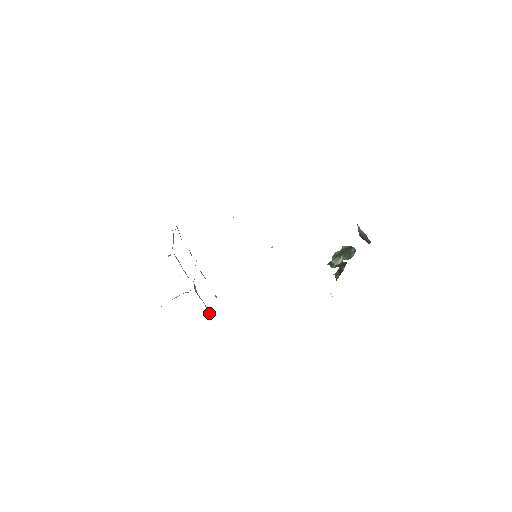
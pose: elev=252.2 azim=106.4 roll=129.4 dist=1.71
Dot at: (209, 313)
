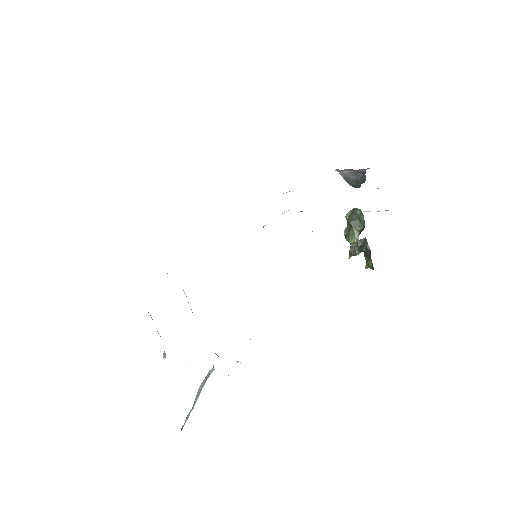
Dot at: occluded
